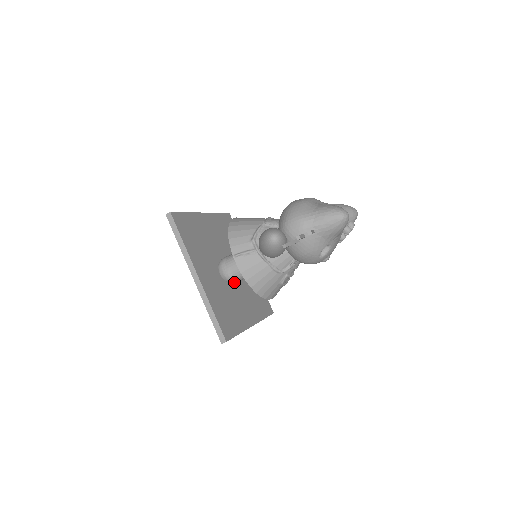
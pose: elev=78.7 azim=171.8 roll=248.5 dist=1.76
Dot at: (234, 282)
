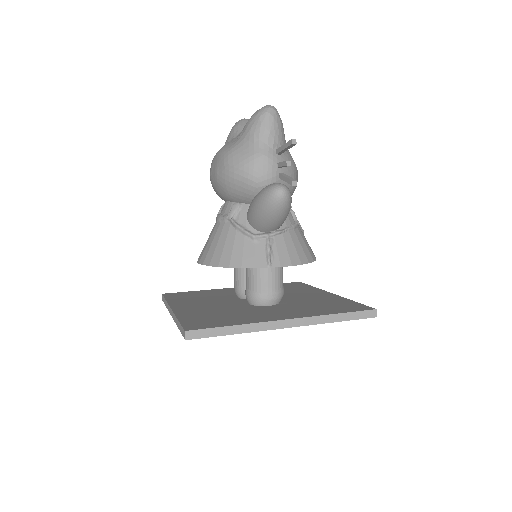
Dot at: occluded
